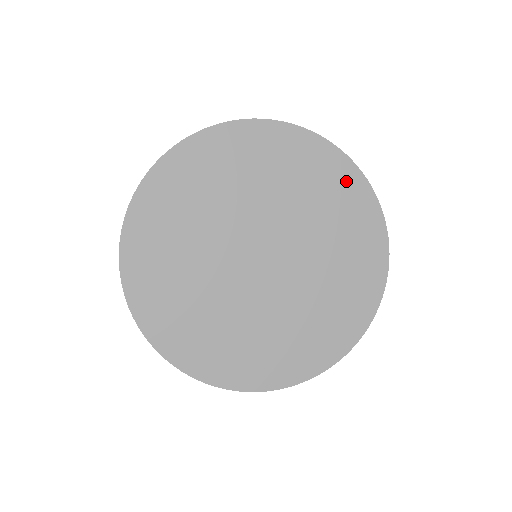
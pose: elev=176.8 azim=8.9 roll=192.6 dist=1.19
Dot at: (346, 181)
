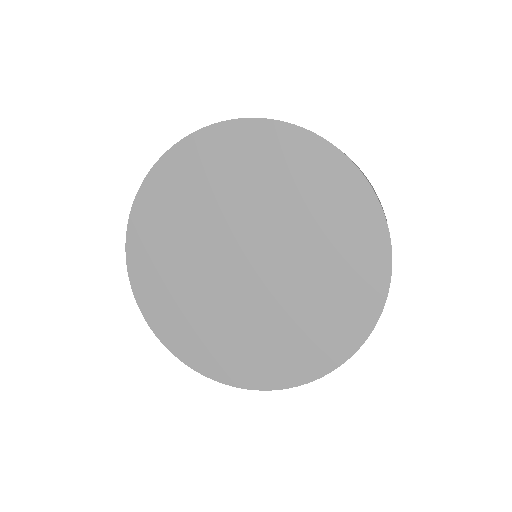
Dot at: (370, 268)
